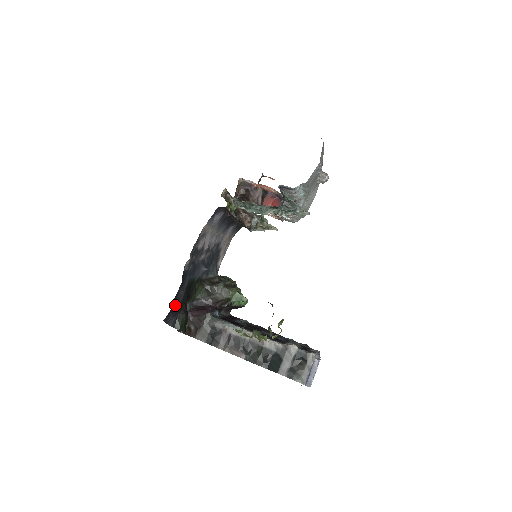
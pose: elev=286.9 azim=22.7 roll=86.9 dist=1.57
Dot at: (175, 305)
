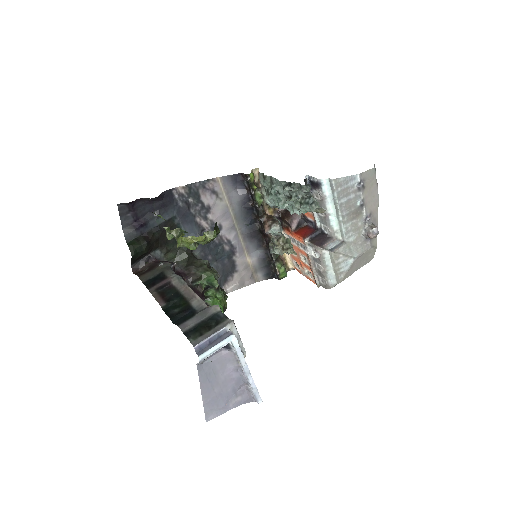
Dot at: (142, 218)
